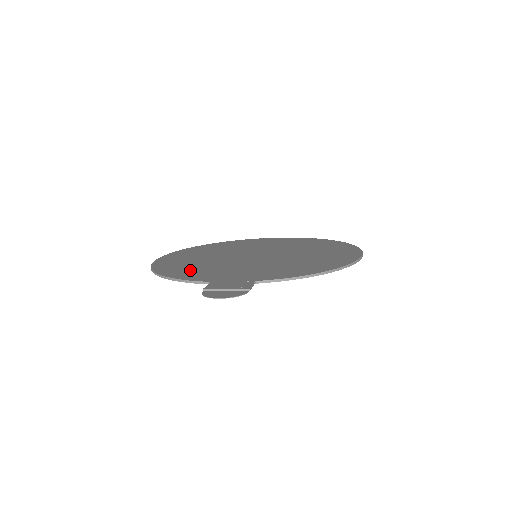
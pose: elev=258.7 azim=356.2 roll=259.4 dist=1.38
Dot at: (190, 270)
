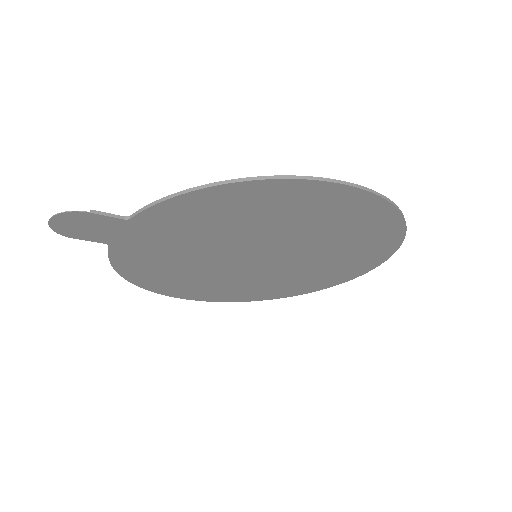
Dot at: (152, 267)
